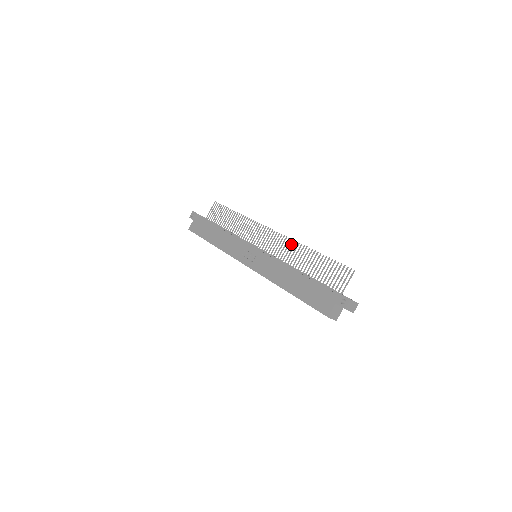
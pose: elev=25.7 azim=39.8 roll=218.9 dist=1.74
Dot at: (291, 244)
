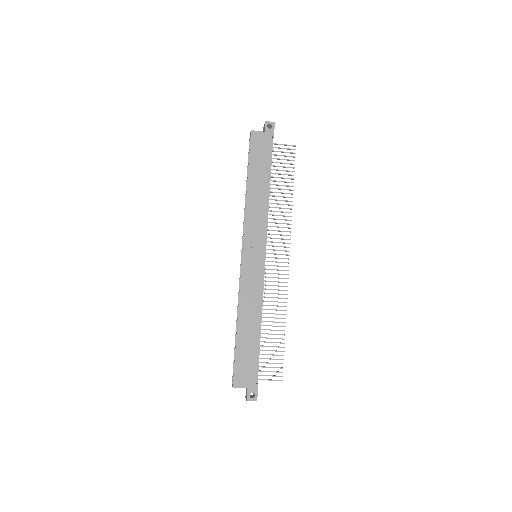
Dot at: (283, 294)
